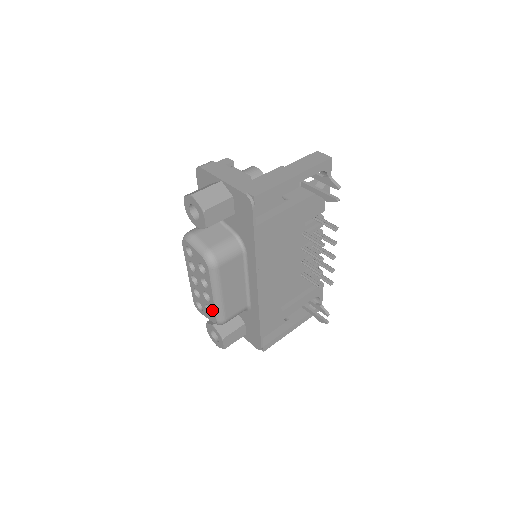
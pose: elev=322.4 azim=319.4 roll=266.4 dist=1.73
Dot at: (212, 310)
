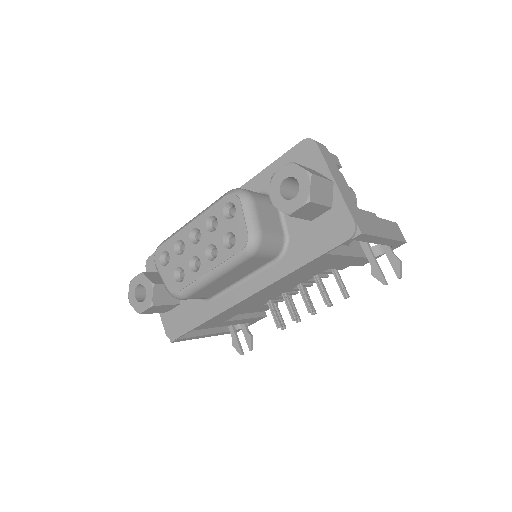
Dot at: (185, 280)
